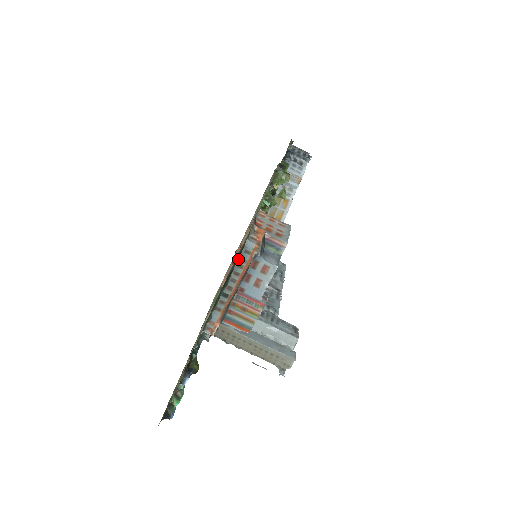
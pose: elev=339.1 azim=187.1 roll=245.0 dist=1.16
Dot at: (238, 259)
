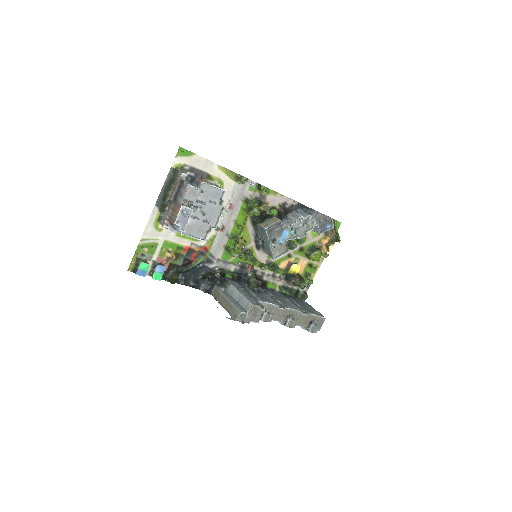
Dot at: (176, 181)
